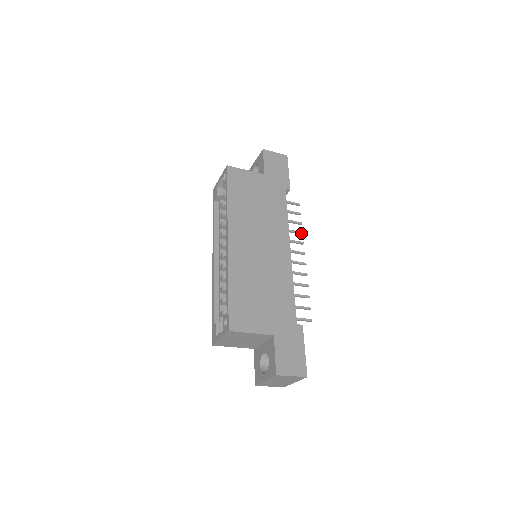
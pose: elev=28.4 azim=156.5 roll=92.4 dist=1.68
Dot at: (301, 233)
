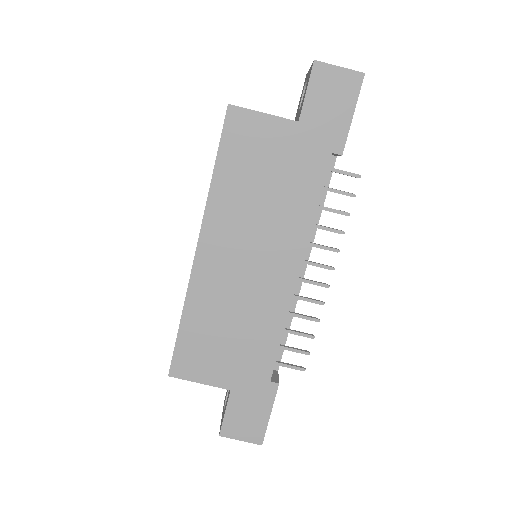
Dot at: (340, 233)
